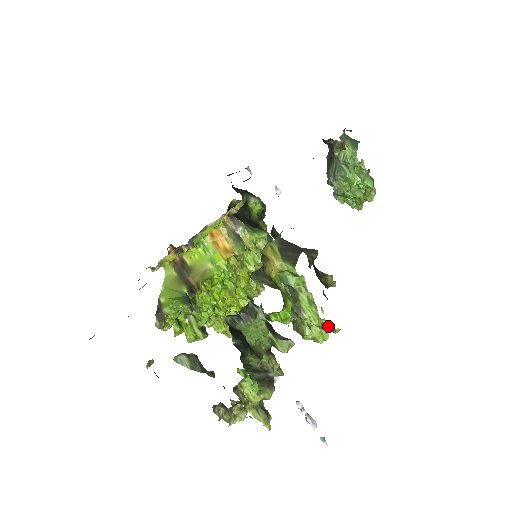
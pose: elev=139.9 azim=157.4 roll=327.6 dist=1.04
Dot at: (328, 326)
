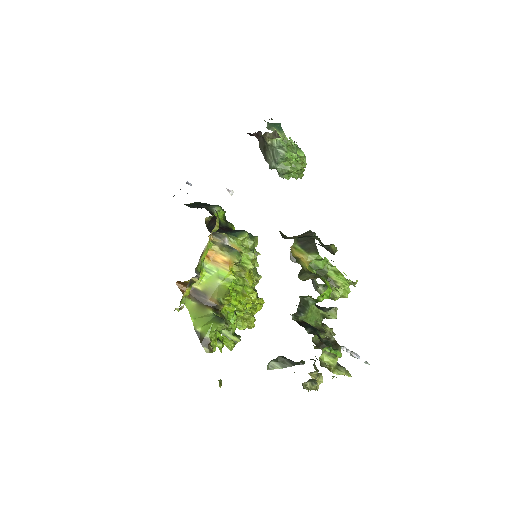
Dot at: occluded
